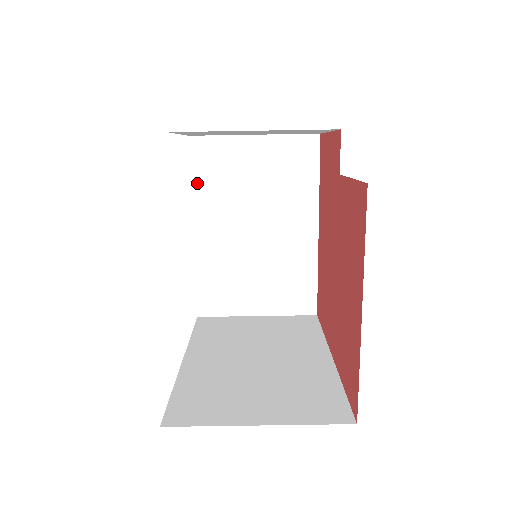
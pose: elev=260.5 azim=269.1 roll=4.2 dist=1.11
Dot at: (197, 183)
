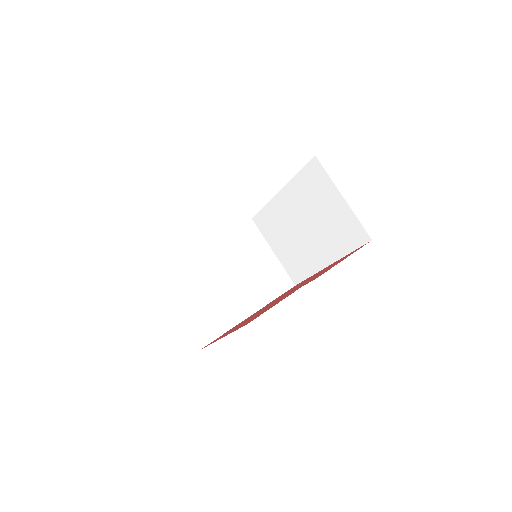
Dot at: (299, 177)
